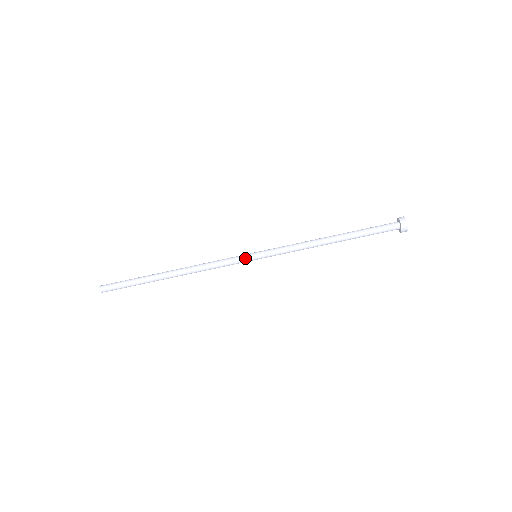
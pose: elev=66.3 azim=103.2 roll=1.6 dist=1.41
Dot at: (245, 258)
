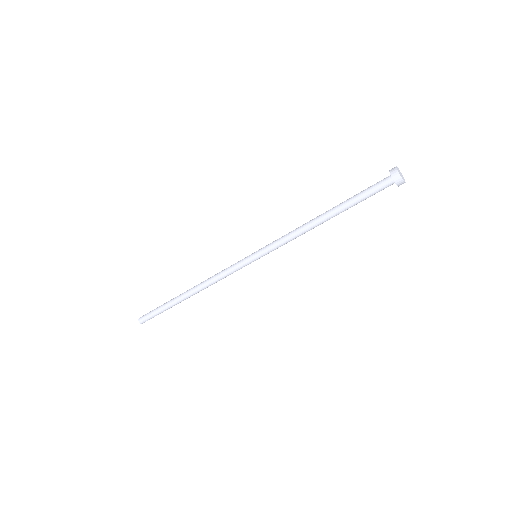
Dot at: (248, 264)
